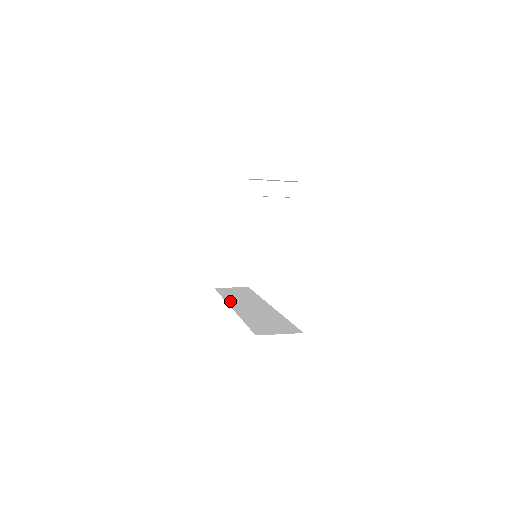
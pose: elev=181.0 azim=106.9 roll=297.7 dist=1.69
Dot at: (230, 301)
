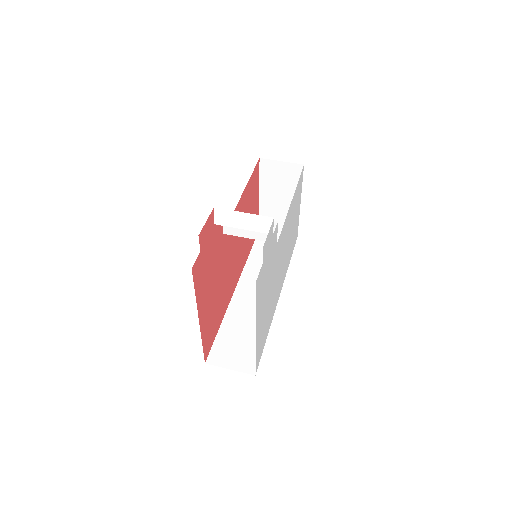
Dot at: (247, 272)
